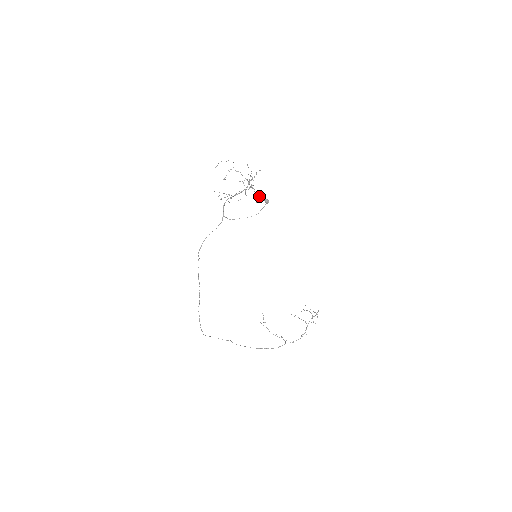
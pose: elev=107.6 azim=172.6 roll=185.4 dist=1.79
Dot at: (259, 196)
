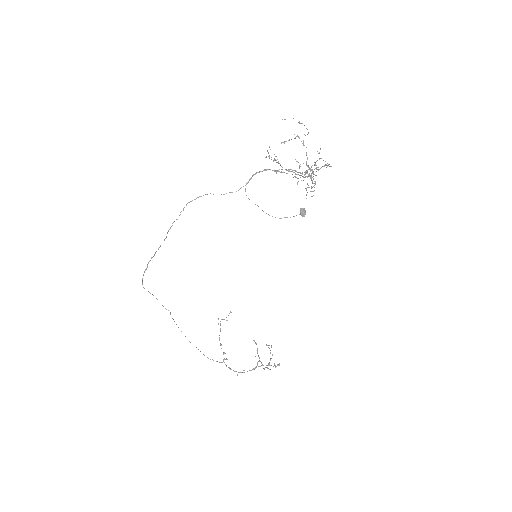
Dot at: occluded
